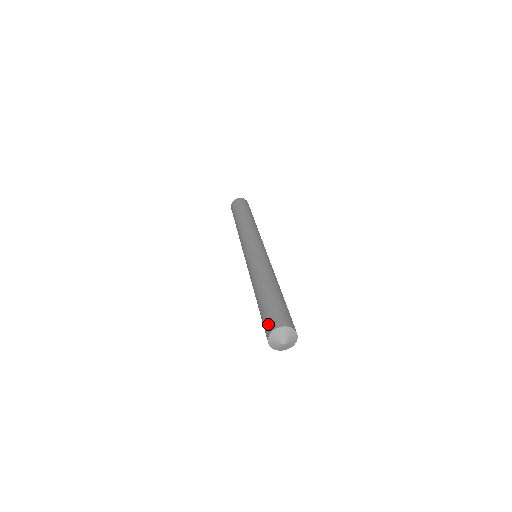
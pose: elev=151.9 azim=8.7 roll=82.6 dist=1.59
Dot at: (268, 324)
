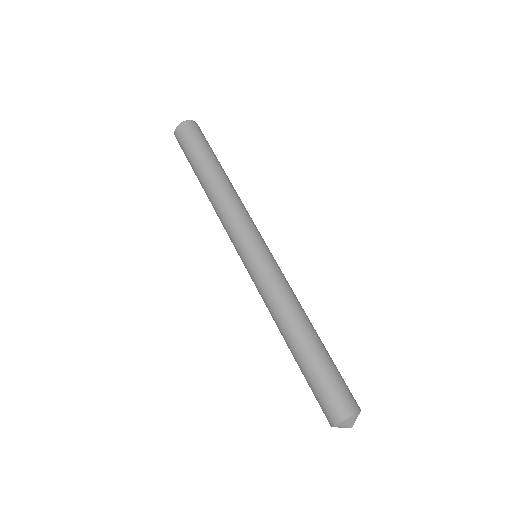
Dot at: (339, 404)
